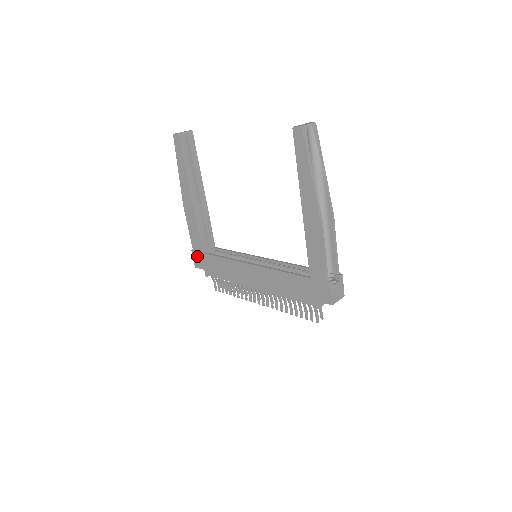
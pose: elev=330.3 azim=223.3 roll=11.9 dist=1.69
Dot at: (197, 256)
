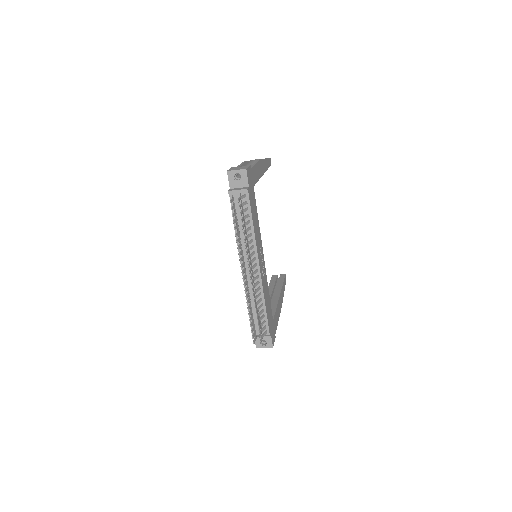
Dot at: occluded
